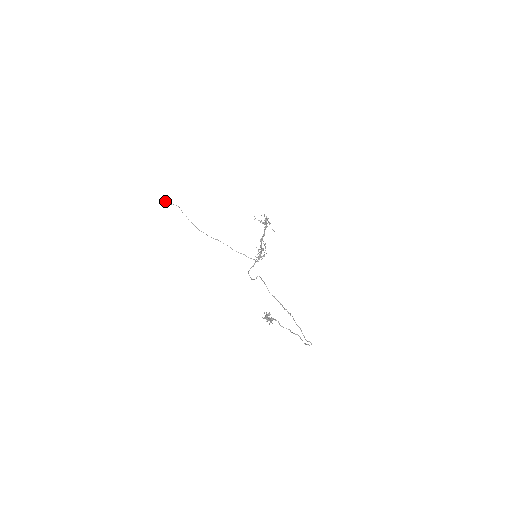
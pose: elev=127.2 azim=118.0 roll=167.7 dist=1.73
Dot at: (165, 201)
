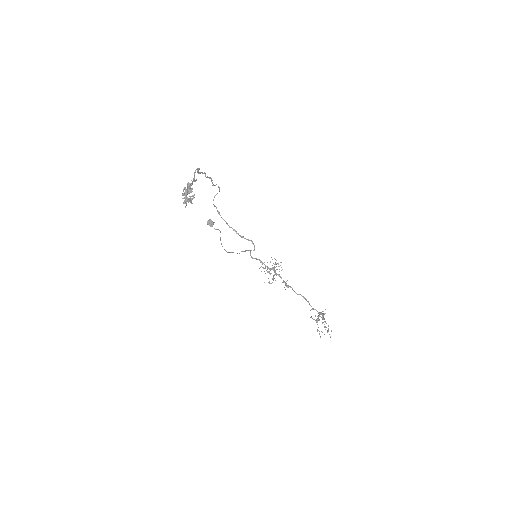
Dot at: (211, 220)
